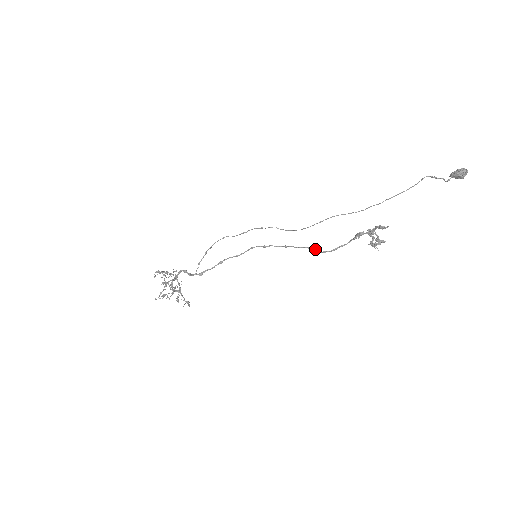
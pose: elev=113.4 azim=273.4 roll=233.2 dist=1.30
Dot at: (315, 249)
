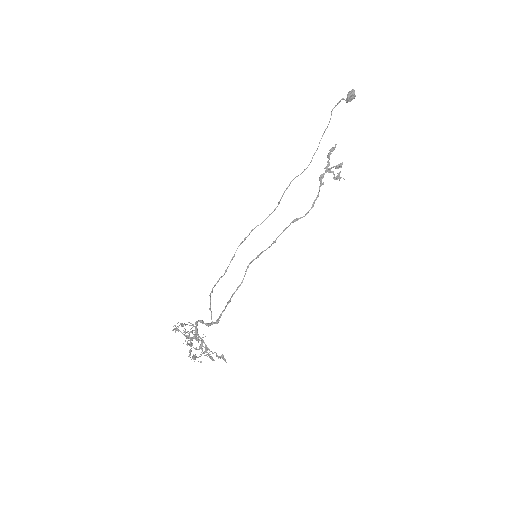
Dot at: (298, 218)
